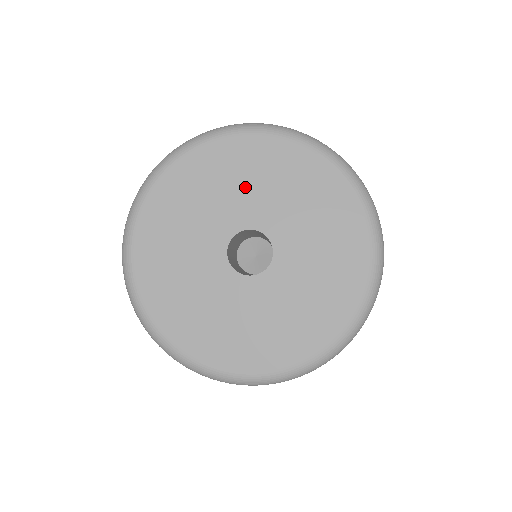
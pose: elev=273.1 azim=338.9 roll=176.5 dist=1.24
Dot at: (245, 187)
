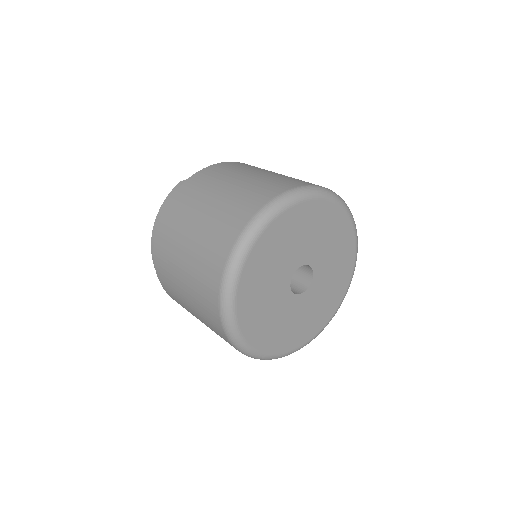
Dot at: (321, 238)
